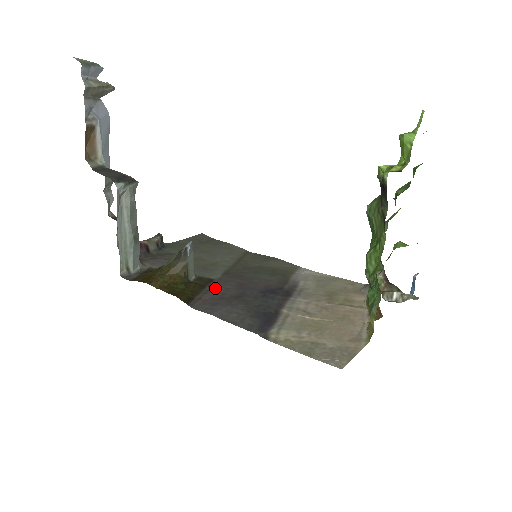
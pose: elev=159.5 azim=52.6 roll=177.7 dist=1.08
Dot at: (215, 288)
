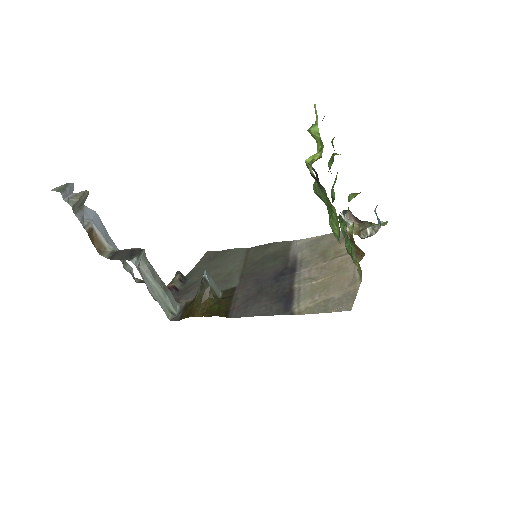
Dot at: (240, 294)
